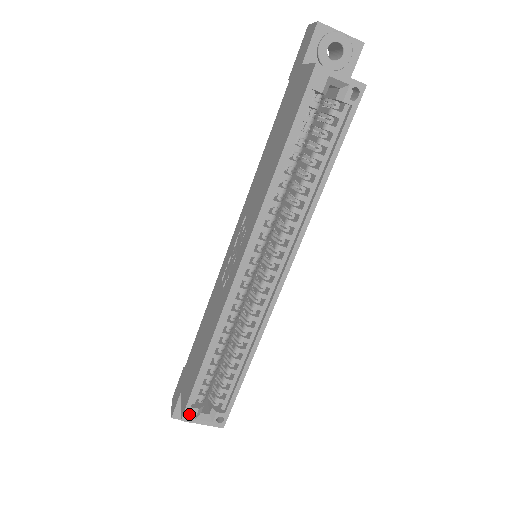
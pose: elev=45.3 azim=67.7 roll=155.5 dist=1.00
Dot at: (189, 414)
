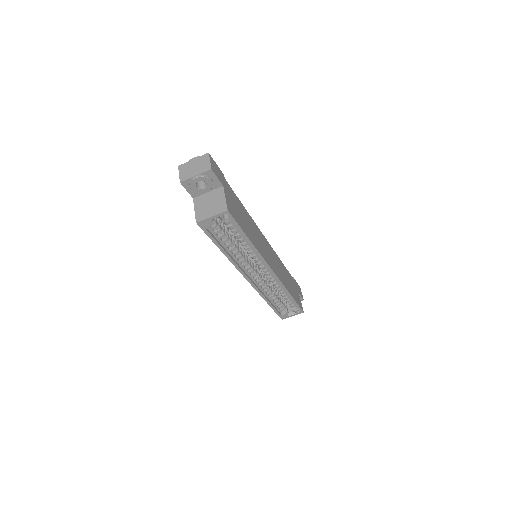
Dot at: (283, 317)
